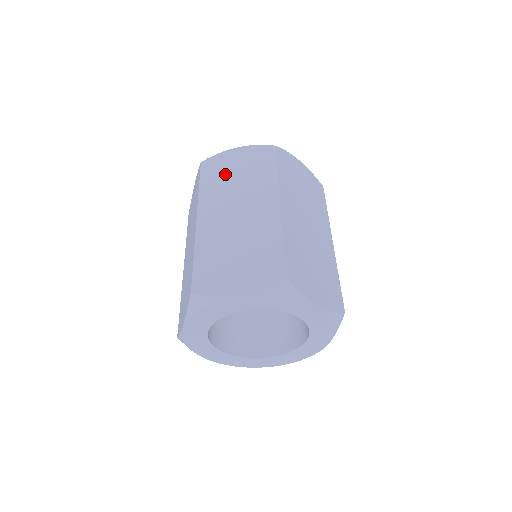
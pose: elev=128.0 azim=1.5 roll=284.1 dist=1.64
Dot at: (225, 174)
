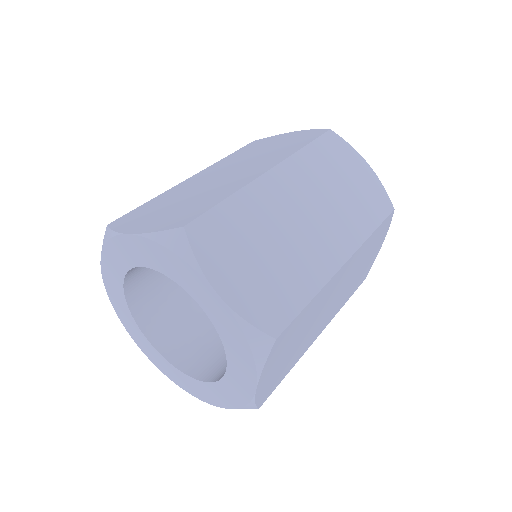
Dot at: (336, 169)
